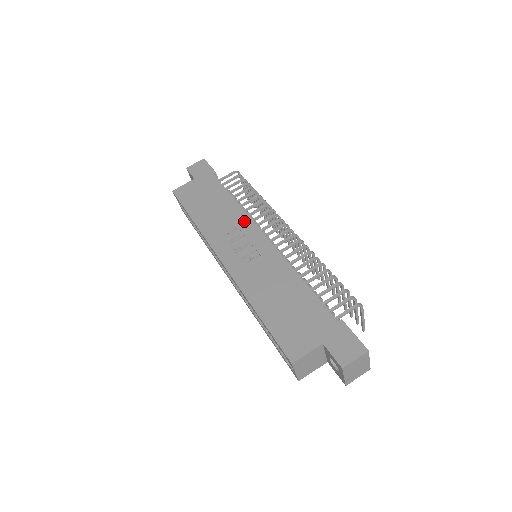
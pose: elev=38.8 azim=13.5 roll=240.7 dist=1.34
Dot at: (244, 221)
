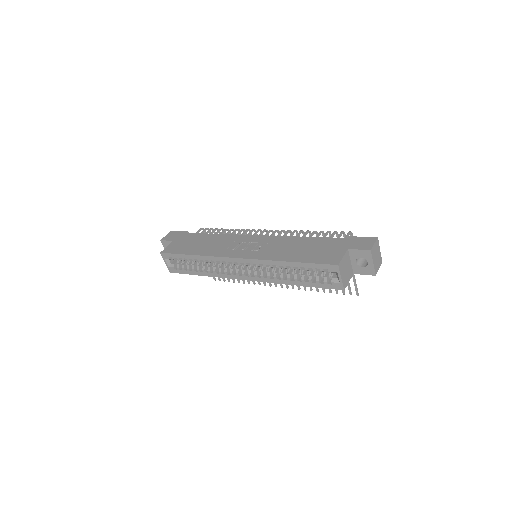
Dot at: (235, 237)
